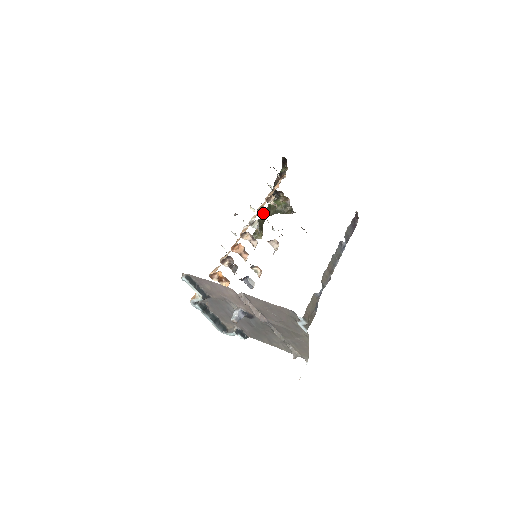
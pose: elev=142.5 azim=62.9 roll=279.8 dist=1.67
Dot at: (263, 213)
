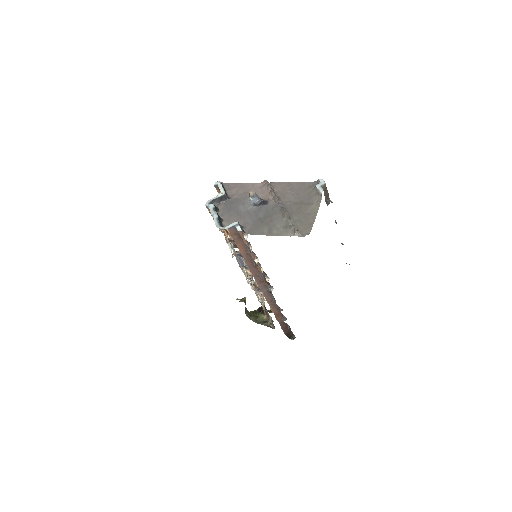
Dot at: (256, 286)
